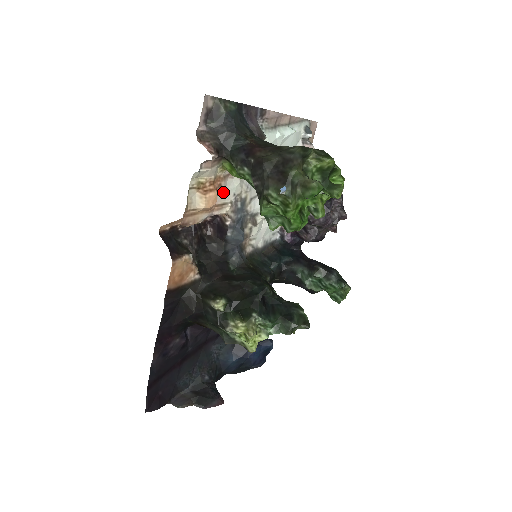
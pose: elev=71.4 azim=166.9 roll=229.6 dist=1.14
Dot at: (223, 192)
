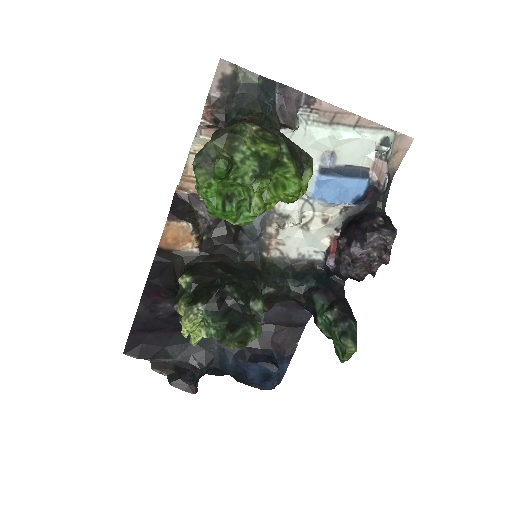
Dot at: occluded
